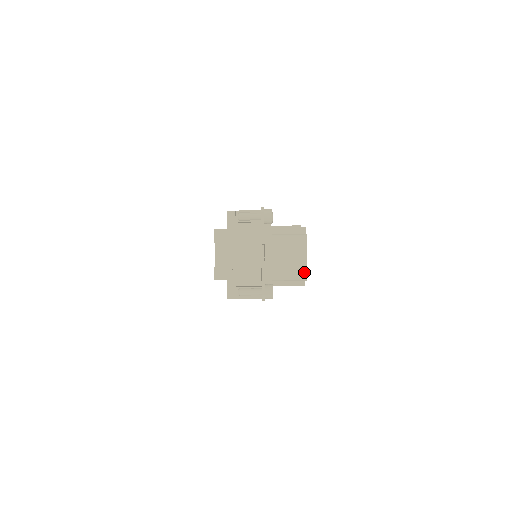
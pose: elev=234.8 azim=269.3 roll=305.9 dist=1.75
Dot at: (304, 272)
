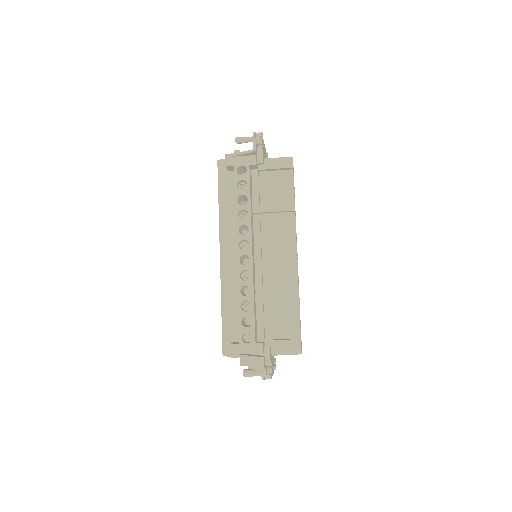
Dot at: occluded
